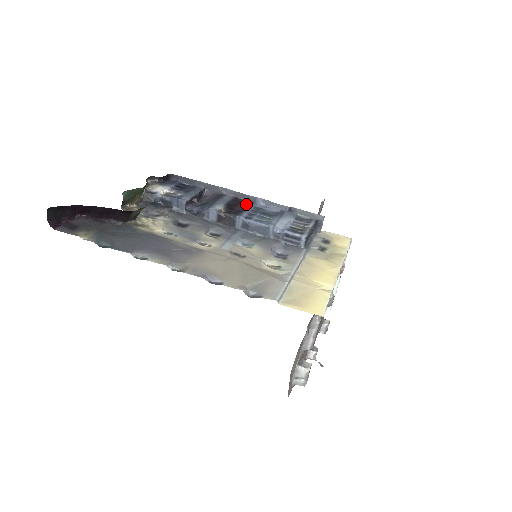
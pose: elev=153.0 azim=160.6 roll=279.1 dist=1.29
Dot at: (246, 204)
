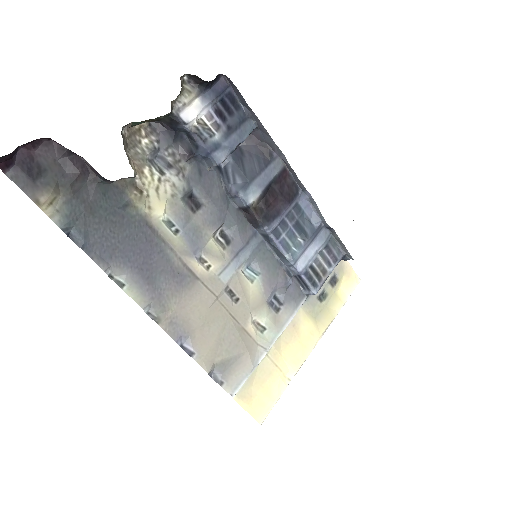
Dot at: (288, 197)
